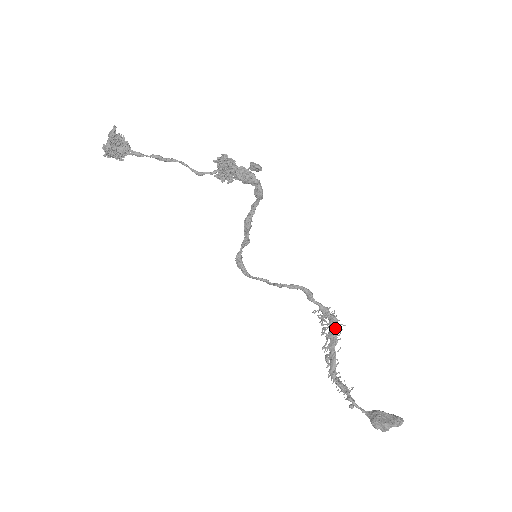
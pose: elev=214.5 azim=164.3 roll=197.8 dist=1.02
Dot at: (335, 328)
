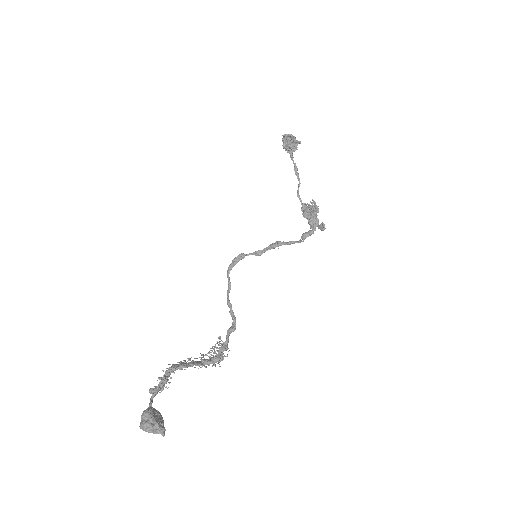
Dot at: (213, 361)
